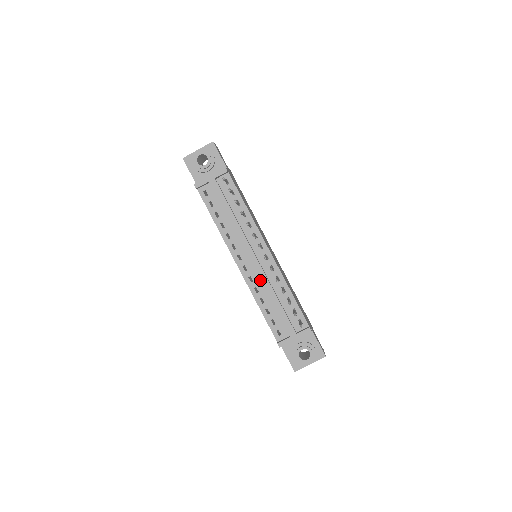
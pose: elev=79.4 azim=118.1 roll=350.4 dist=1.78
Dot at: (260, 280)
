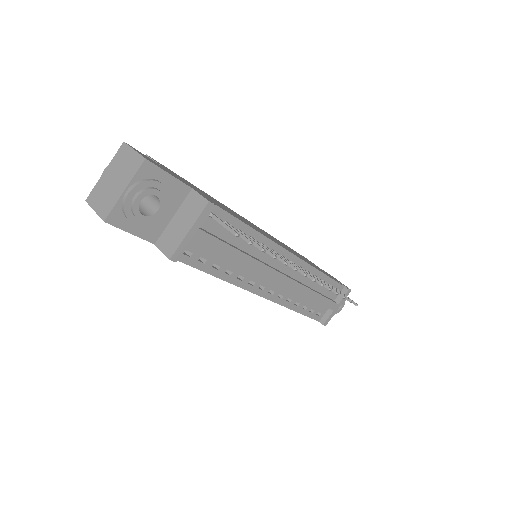
Dot at: occluded
